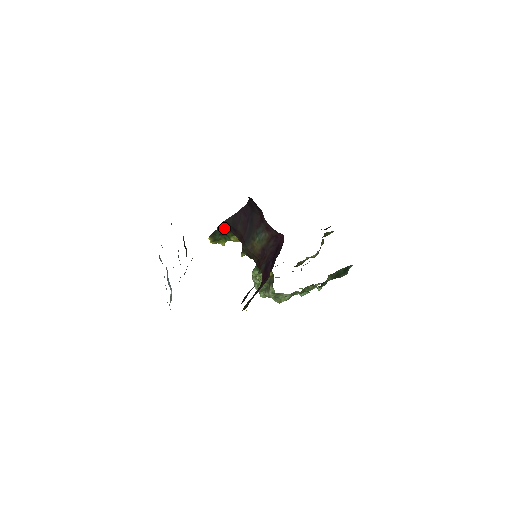
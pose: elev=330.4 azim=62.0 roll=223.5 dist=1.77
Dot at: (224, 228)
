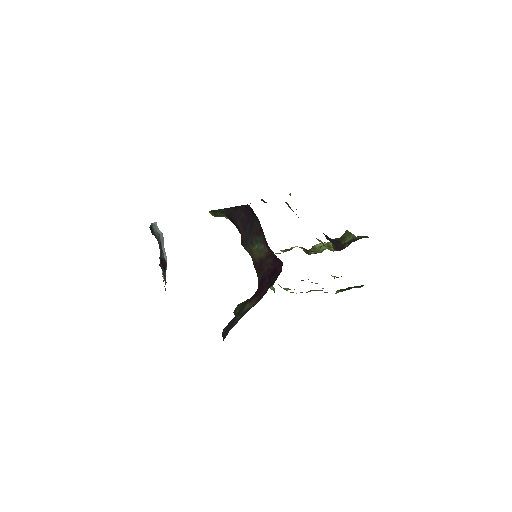
Dot at: occluded
